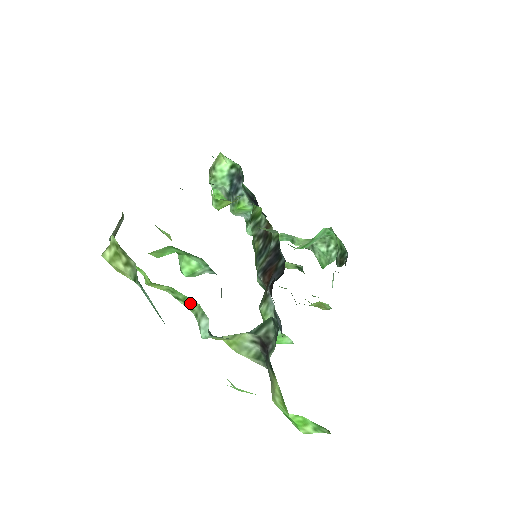
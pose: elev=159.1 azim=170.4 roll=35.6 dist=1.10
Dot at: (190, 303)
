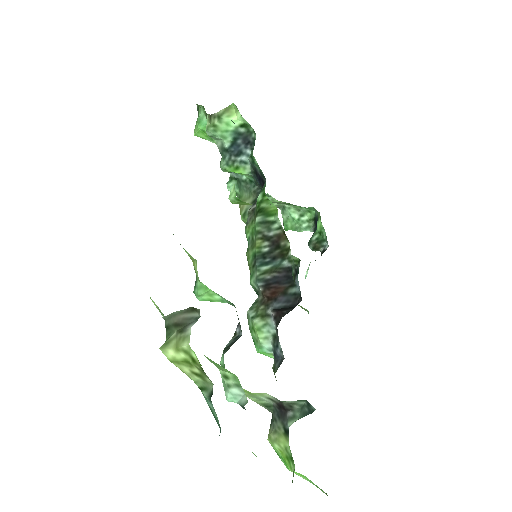
Dot at: (225, 370)
